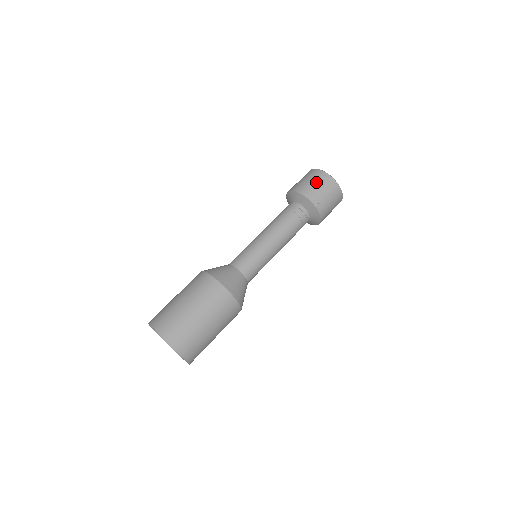
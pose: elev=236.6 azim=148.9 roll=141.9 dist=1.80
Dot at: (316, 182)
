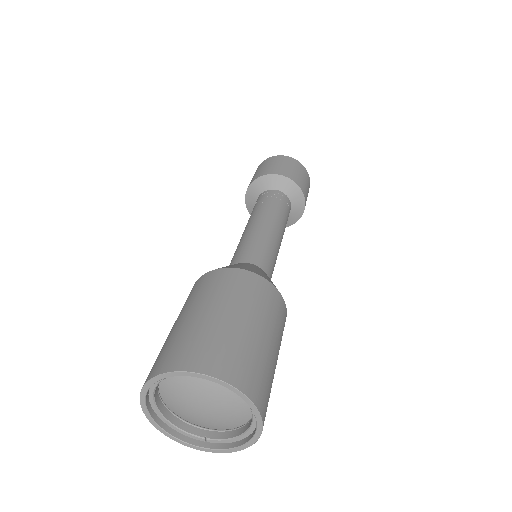
Dot at: (299, 171)
